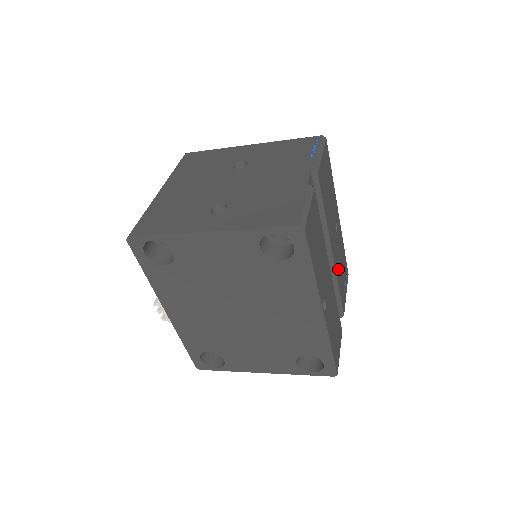
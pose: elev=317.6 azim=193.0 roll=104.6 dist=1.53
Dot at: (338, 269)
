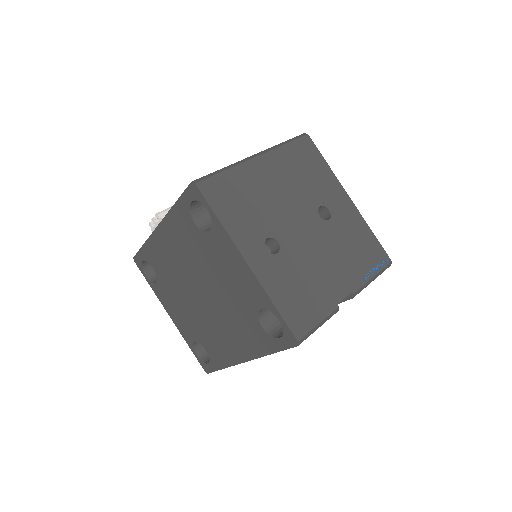
Dot at: occluded
